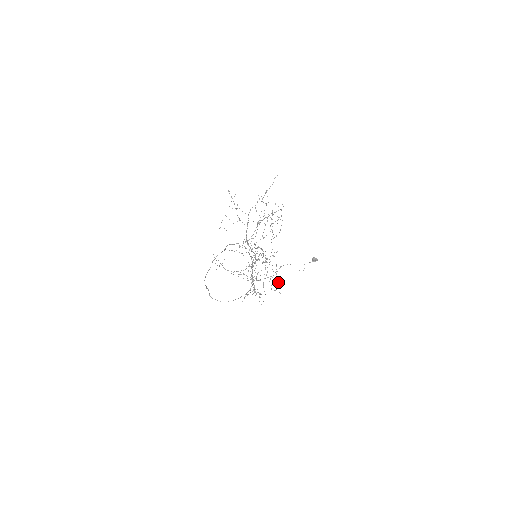
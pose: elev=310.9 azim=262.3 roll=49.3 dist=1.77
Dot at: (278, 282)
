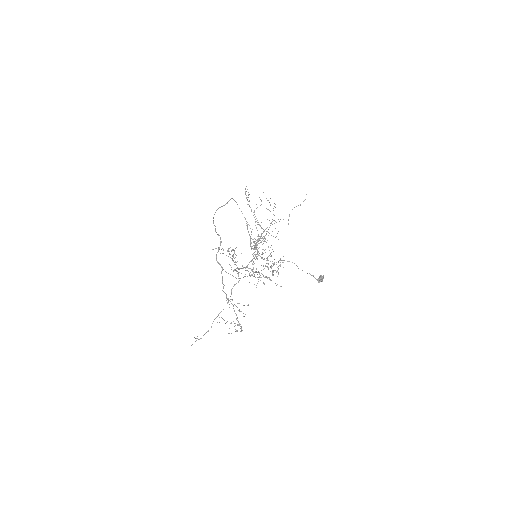
Dot at: occluded
